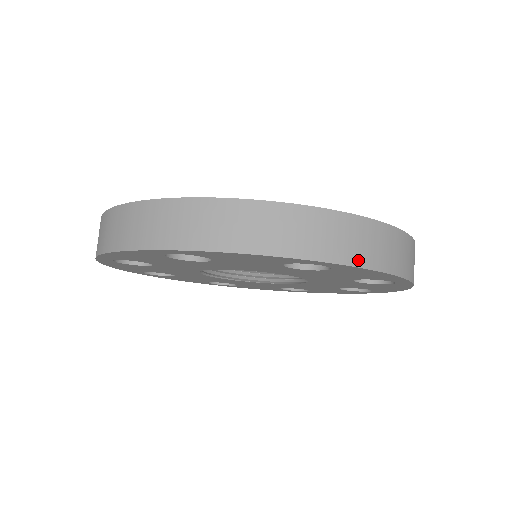
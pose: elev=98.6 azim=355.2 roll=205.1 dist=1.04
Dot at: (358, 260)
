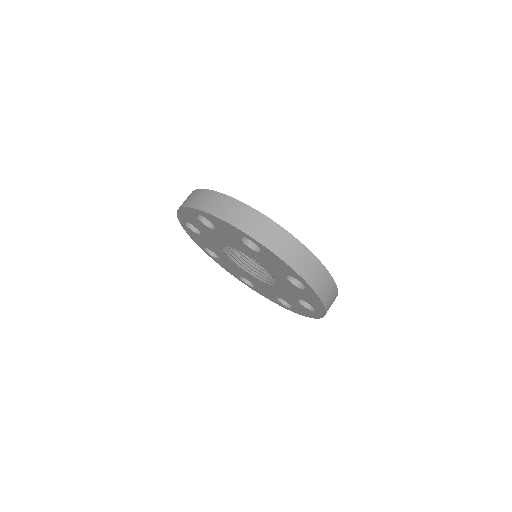
Dot at: (321, 294)
